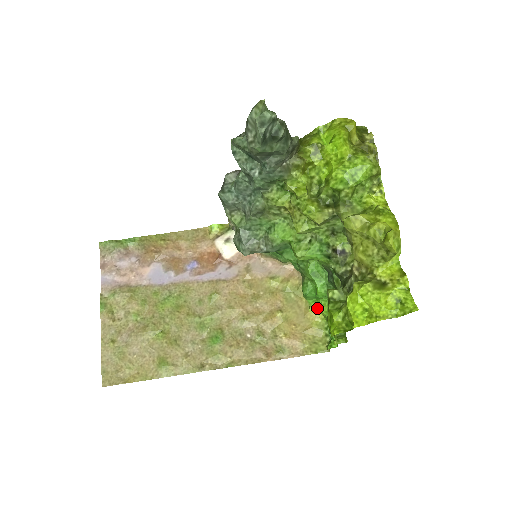
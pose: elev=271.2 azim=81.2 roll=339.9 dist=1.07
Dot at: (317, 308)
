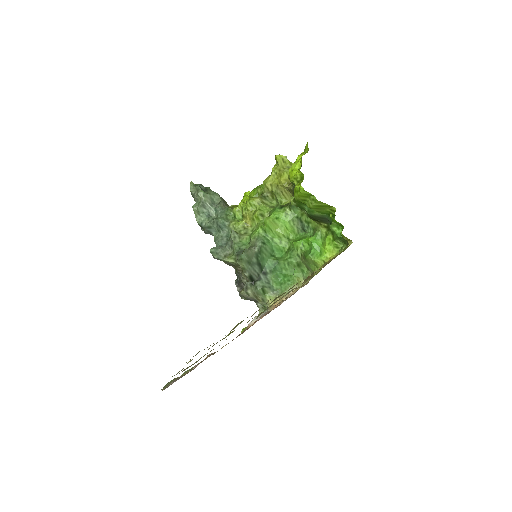
Dot at: (326, 254)
